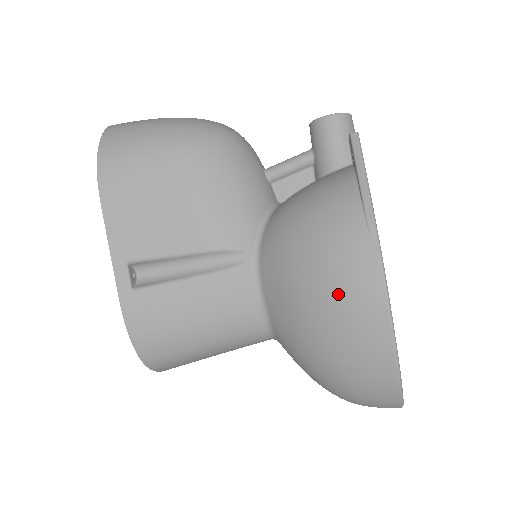
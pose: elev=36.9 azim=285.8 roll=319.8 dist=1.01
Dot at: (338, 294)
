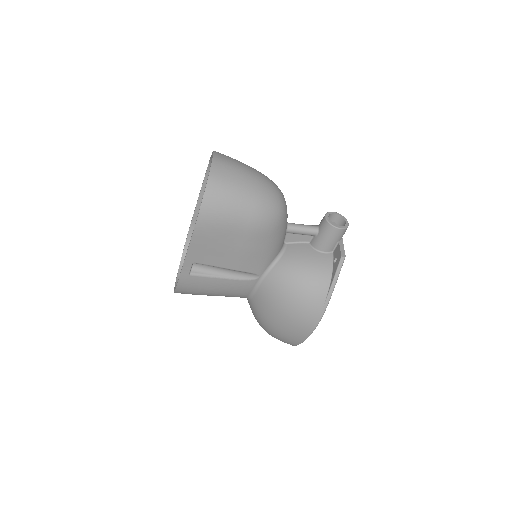
Dot at: (294, 323)
